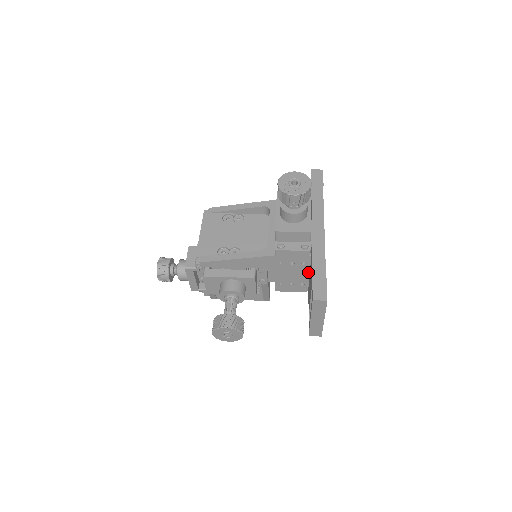
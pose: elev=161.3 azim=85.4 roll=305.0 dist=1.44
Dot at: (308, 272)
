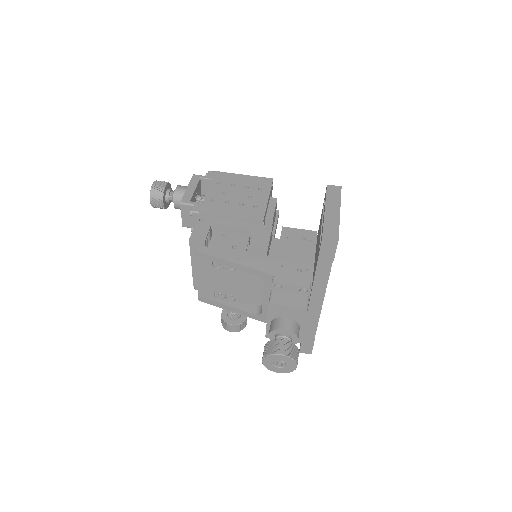
Dot at: occluded
